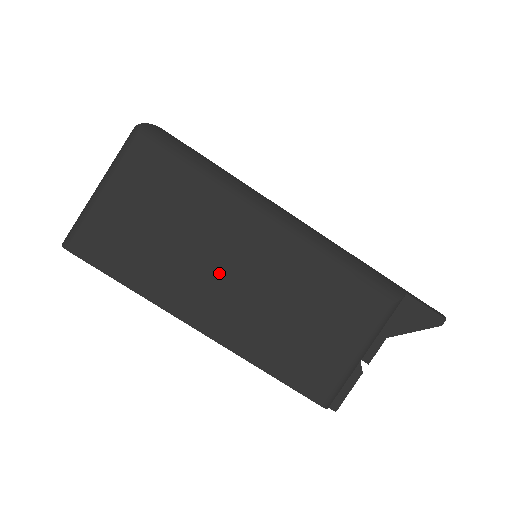
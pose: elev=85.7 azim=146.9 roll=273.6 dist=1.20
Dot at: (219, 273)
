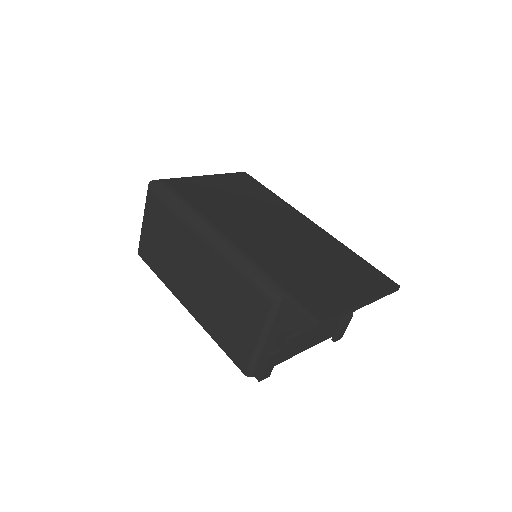
Dot at: (187, 272)
